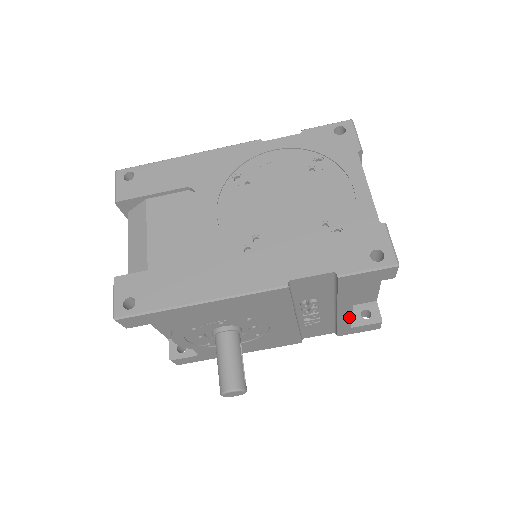
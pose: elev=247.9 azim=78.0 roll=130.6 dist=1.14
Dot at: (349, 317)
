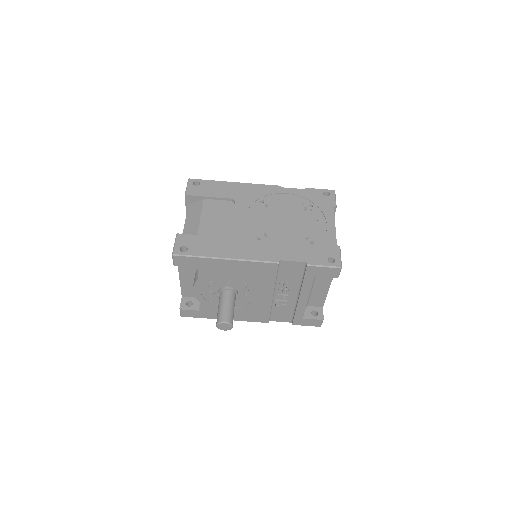
Dot at: (304, 306)
